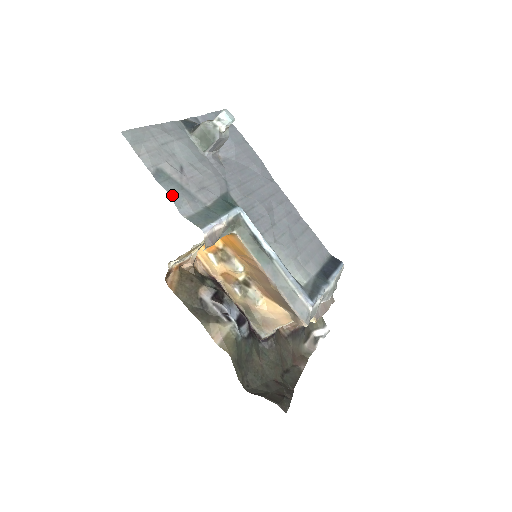
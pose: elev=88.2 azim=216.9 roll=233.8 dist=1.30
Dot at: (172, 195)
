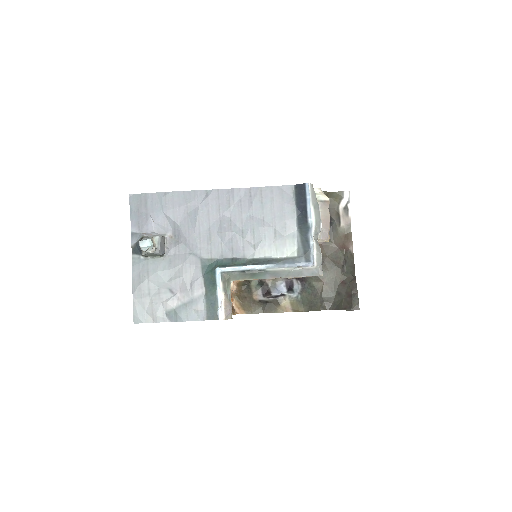
Dot at: (188, 319)
